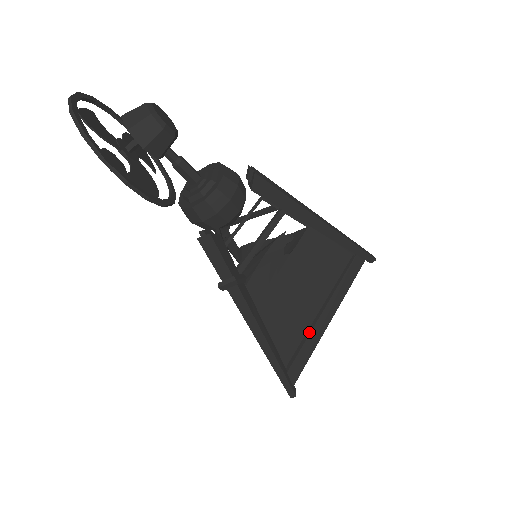
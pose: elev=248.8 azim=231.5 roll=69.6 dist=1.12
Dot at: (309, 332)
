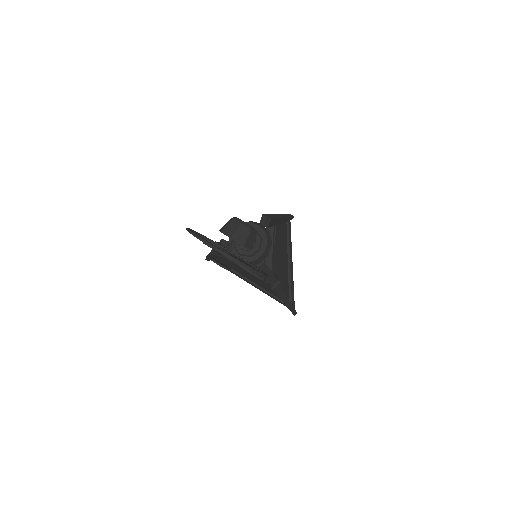
Dot at: (290, 278)
